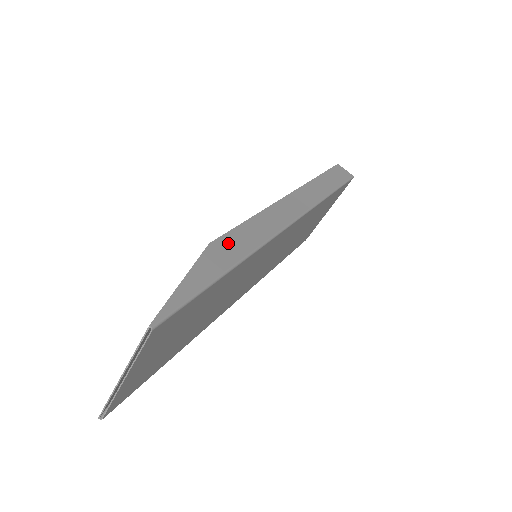
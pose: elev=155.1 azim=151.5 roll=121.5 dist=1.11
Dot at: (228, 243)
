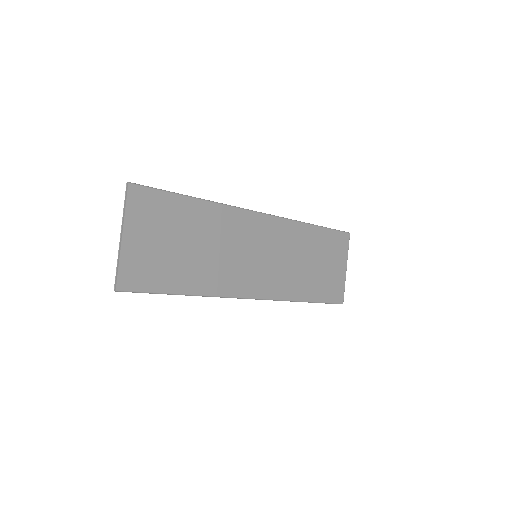
Dot at: occluded
